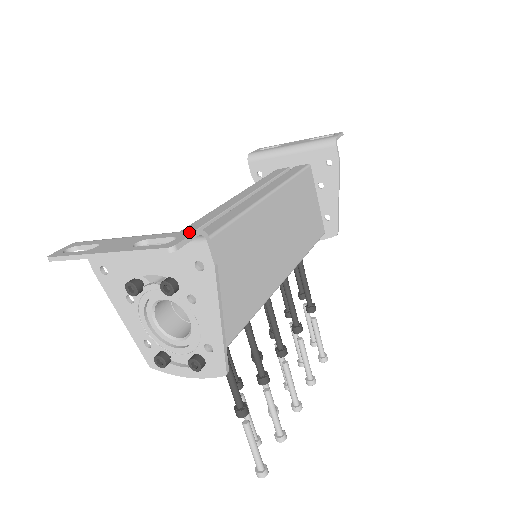
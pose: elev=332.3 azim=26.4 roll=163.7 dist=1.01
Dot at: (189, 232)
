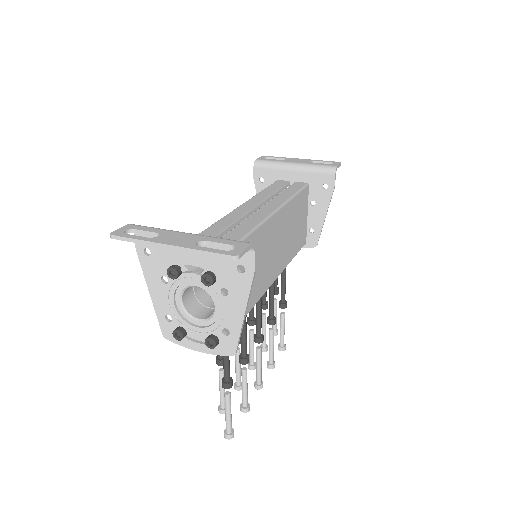
Dot at: (245, 244)
